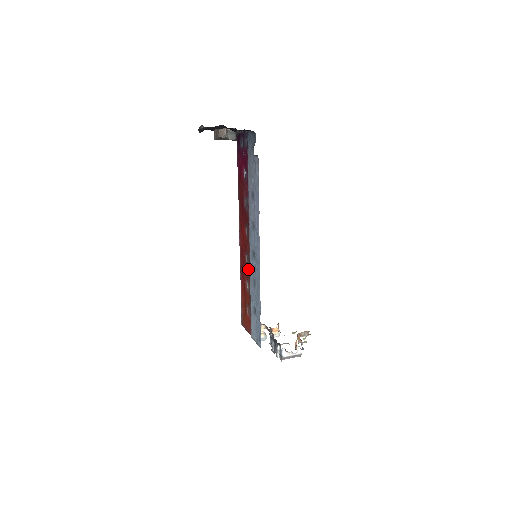
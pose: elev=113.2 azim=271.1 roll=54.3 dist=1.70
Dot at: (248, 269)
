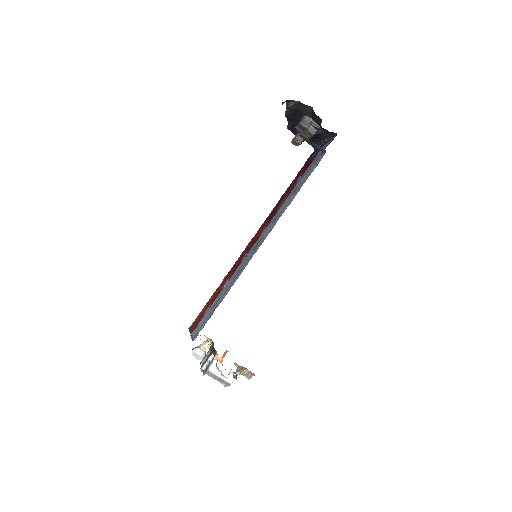
Dot at: occluded
